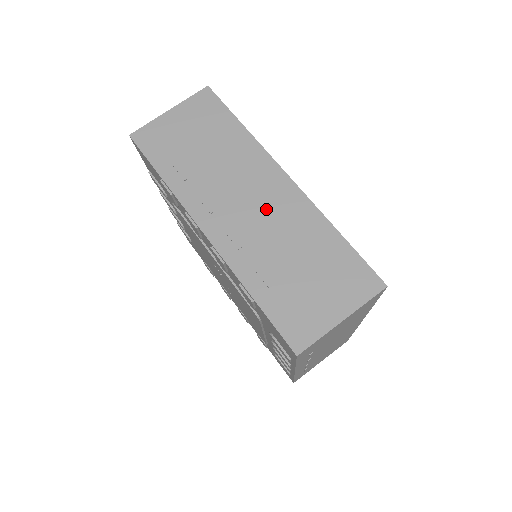
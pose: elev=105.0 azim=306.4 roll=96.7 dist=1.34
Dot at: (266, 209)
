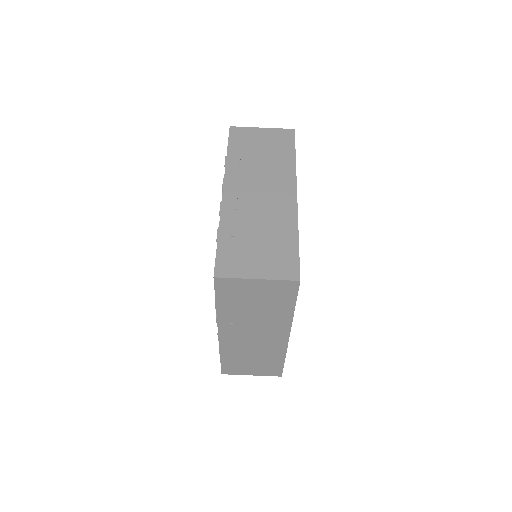
Dot at: (268, 201)
